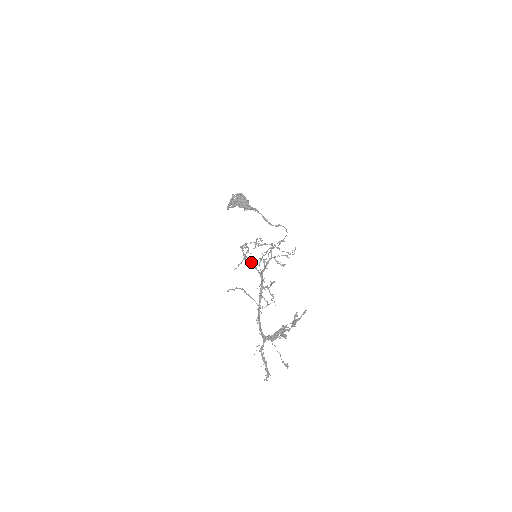
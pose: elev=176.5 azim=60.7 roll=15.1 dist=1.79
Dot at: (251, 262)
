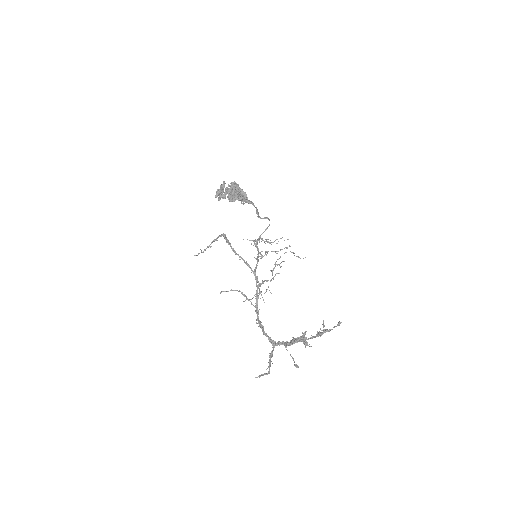
Dot at: (244, 260)
